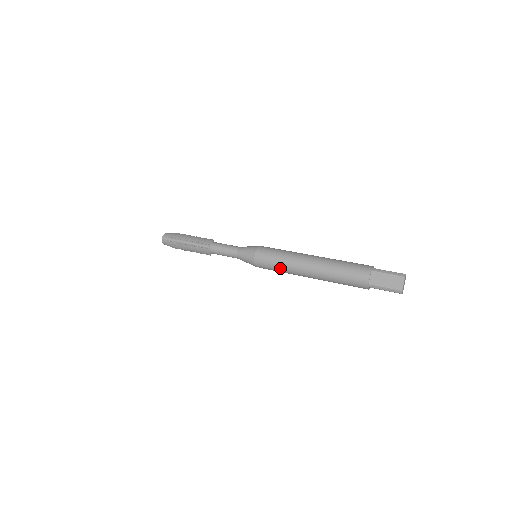
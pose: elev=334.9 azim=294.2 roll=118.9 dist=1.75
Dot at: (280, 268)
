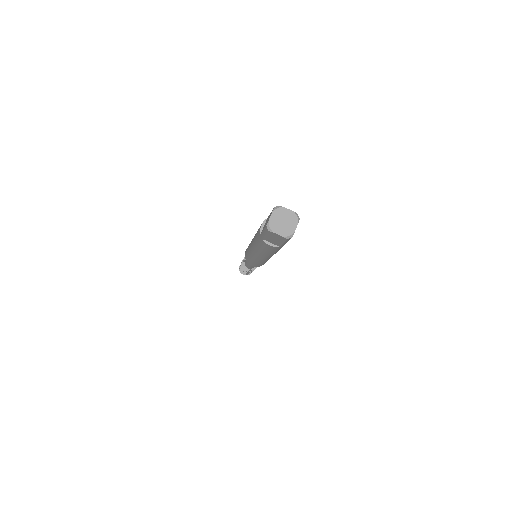
Dot at: (248, 255)
